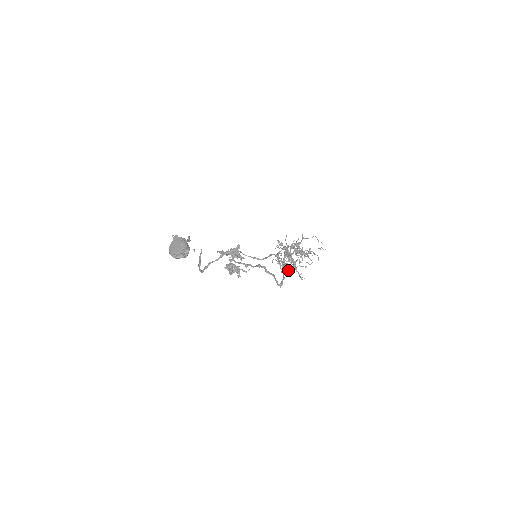
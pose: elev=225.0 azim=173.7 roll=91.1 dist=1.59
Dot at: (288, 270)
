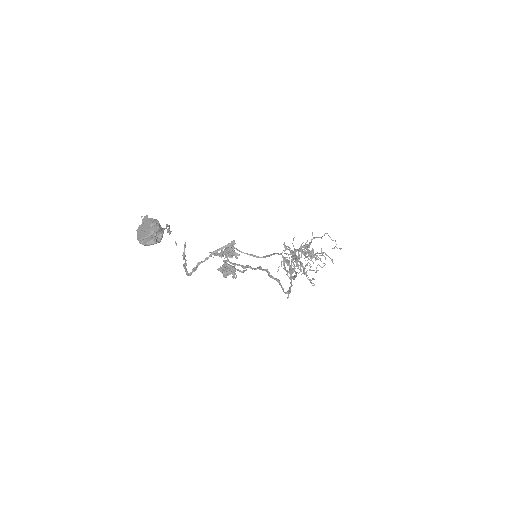
Dot at: (296, 274)
